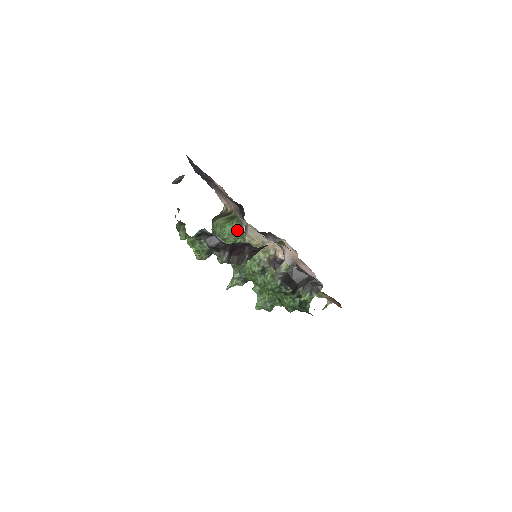
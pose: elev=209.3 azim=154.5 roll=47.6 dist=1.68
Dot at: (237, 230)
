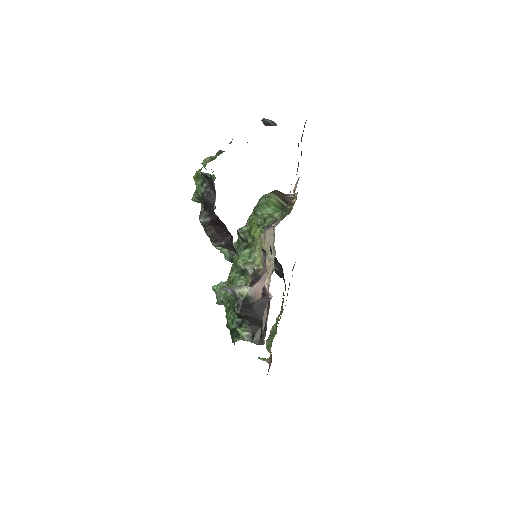
Dot at: (271, 220)
